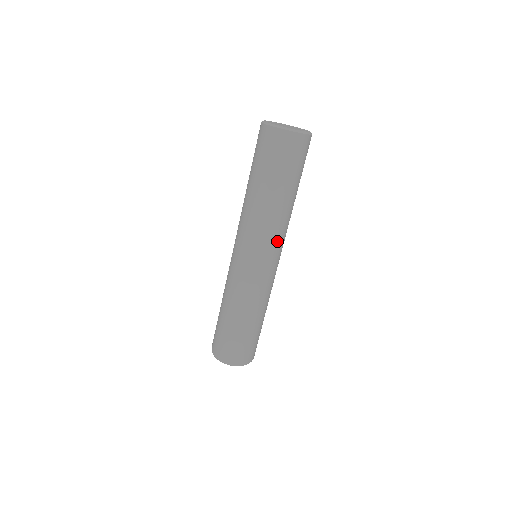
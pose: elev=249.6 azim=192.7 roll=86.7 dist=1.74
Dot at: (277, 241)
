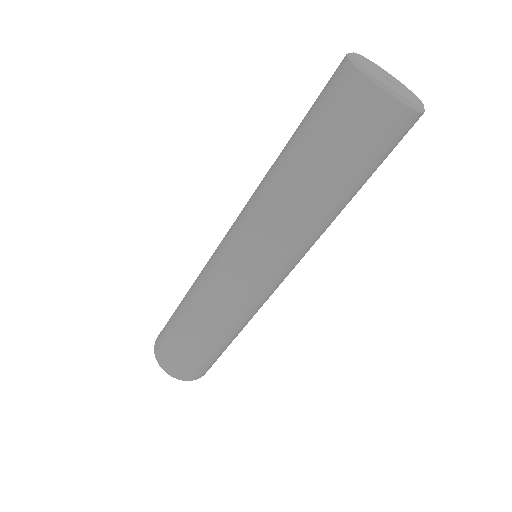
Dot at: (303, 255)
